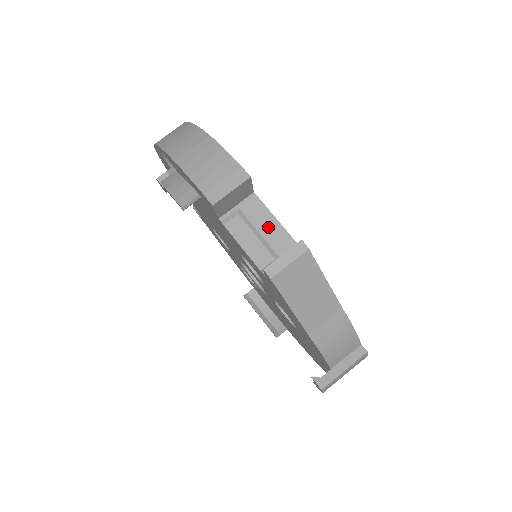
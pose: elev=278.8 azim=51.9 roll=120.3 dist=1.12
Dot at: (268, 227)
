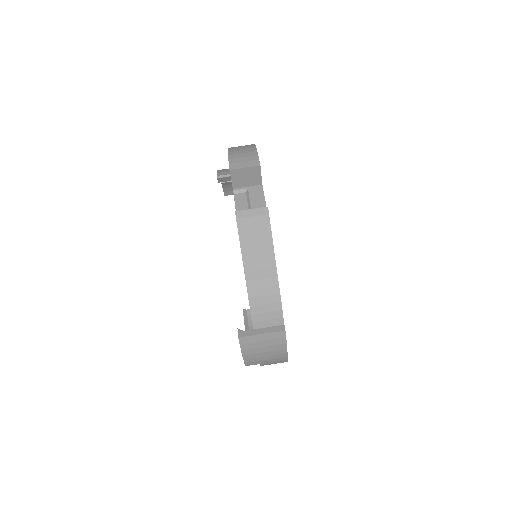
Dot at: (258, 204)
